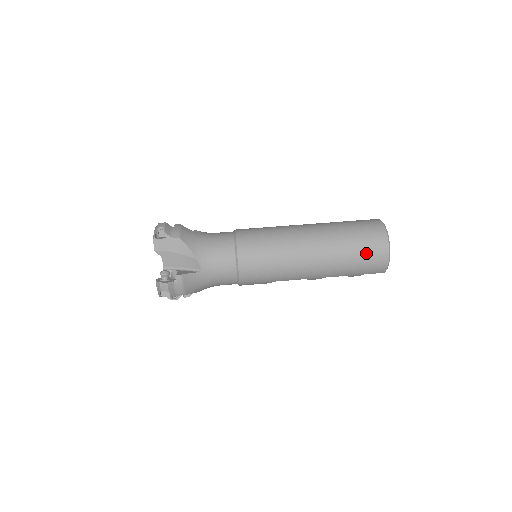
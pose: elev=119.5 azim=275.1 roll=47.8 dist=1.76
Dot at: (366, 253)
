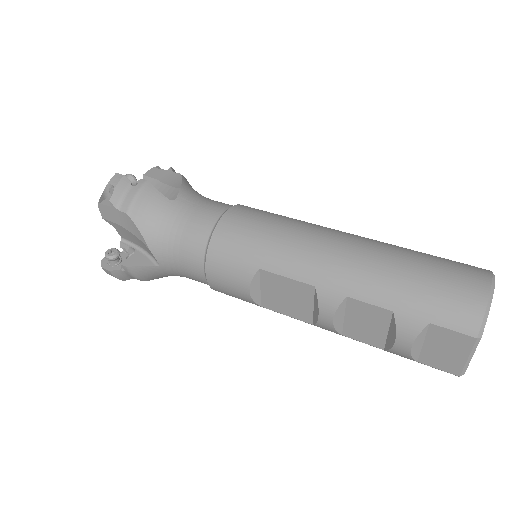
Dot at: (442, 270)
